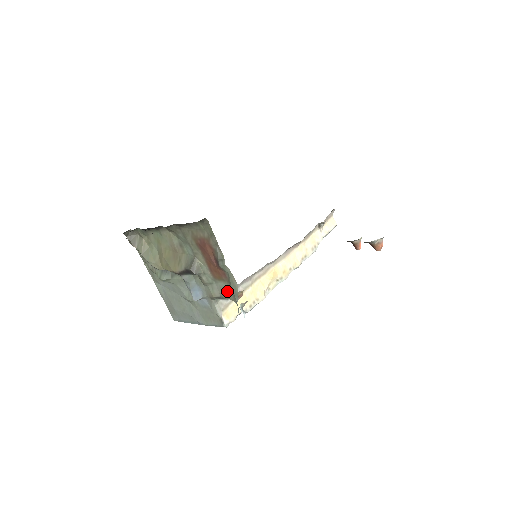
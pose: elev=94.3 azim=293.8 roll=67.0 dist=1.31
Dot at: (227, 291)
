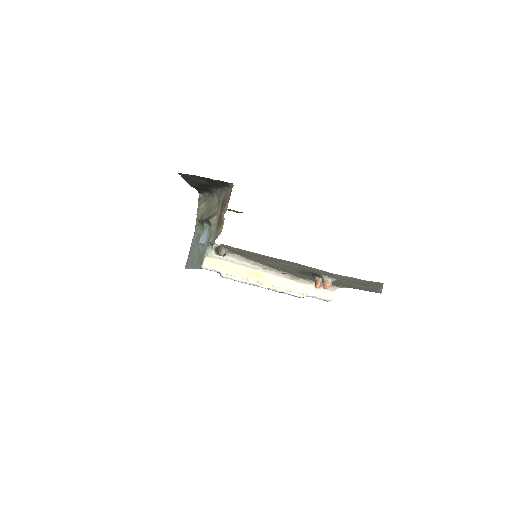
Dot at: occluded
